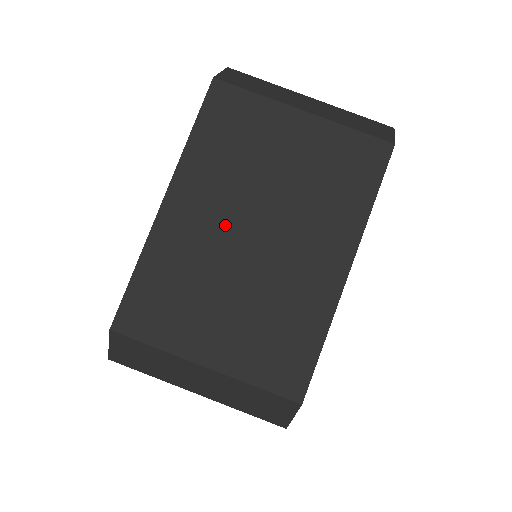
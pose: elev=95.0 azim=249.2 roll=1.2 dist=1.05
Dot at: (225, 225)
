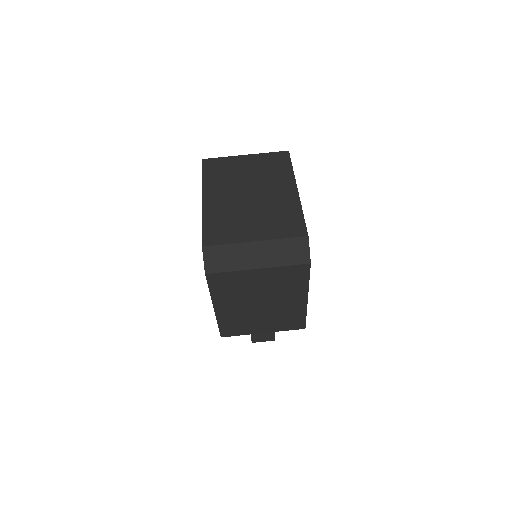
Dot at: (234, 196)
